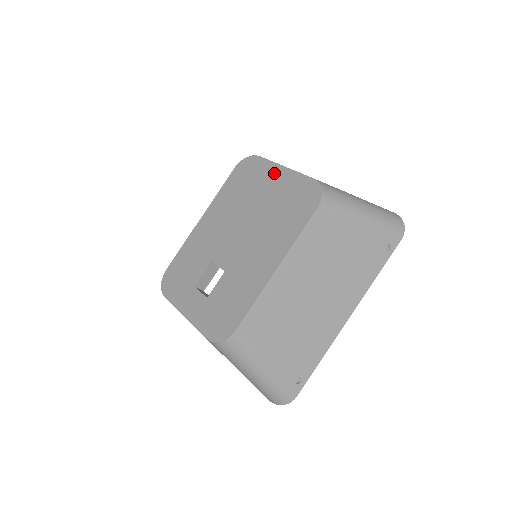
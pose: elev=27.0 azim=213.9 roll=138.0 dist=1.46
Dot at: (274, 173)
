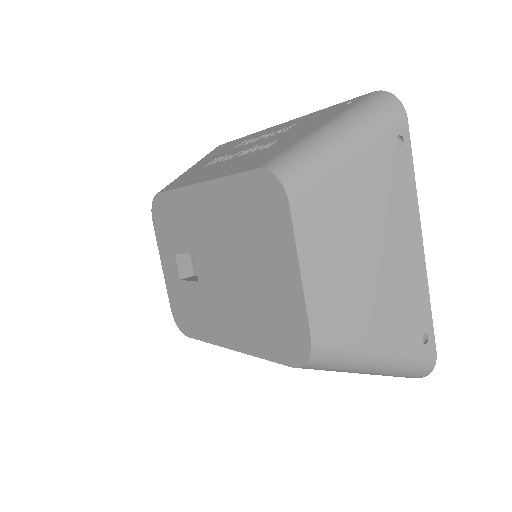
Dot at: (286, 260)
